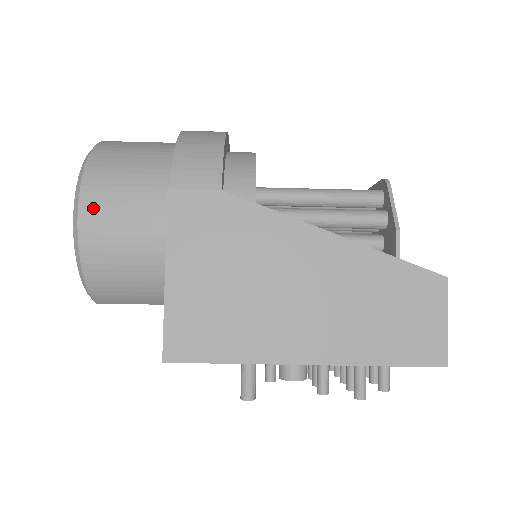
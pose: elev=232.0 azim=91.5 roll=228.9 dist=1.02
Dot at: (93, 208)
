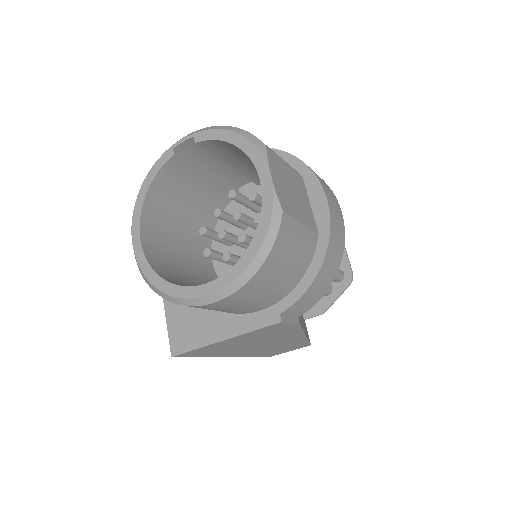
Dot at: (229, 302)
